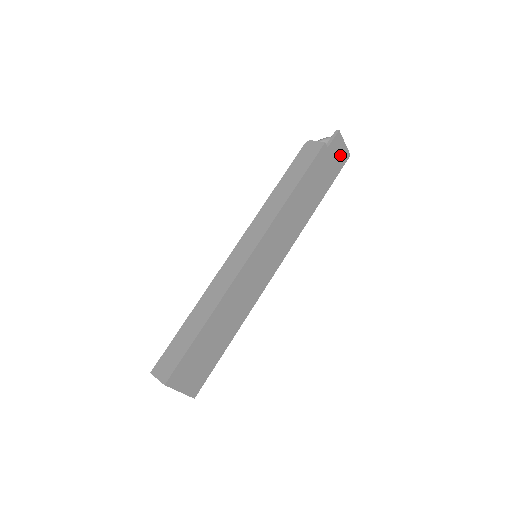
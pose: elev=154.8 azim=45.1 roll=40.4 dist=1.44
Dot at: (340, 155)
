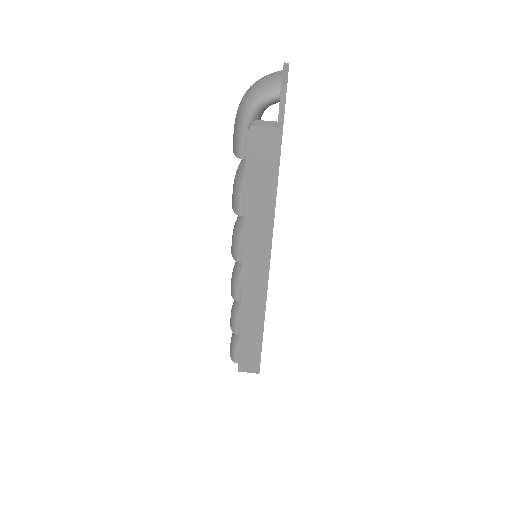
Dot at: occluded
